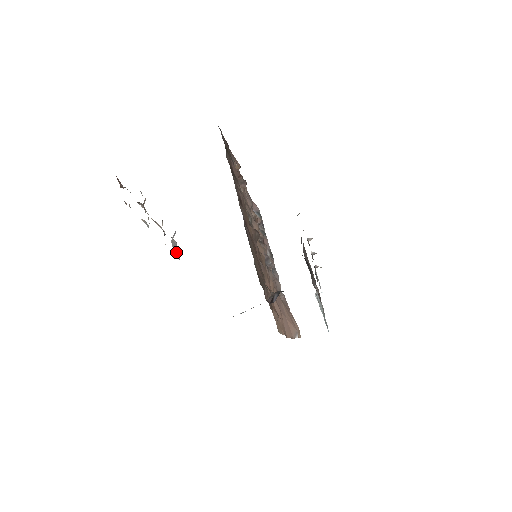
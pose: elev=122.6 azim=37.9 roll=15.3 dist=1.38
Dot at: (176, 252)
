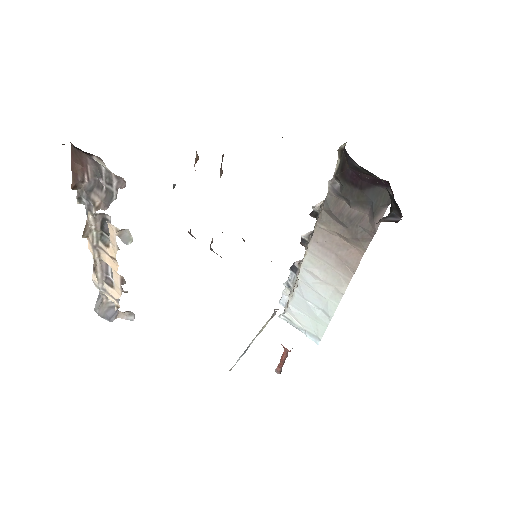
Dot at: (121, 313)
